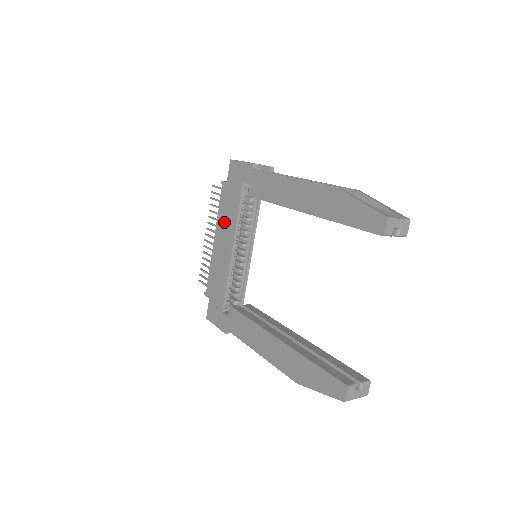
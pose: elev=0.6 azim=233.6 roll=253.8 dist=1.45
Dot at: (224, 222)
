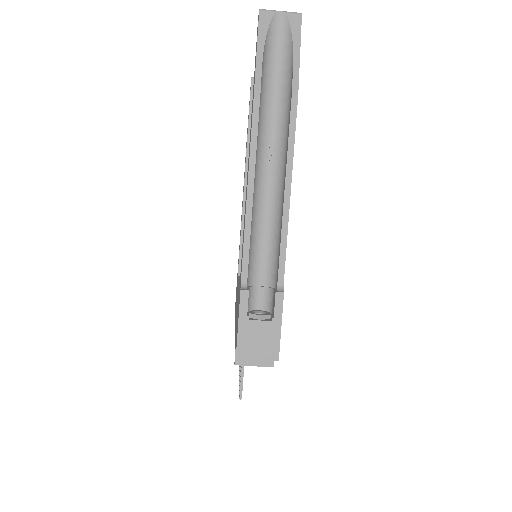
Dot at: occluded
